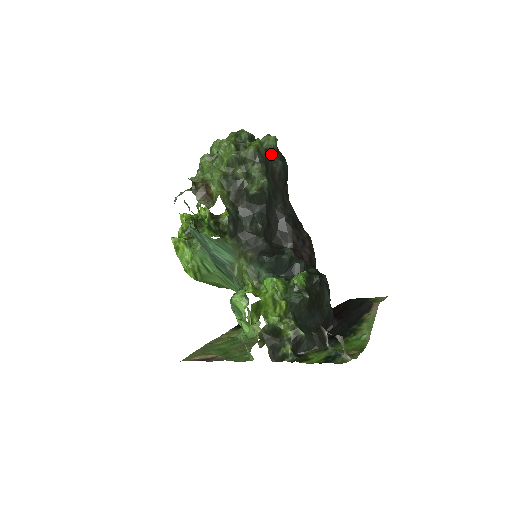
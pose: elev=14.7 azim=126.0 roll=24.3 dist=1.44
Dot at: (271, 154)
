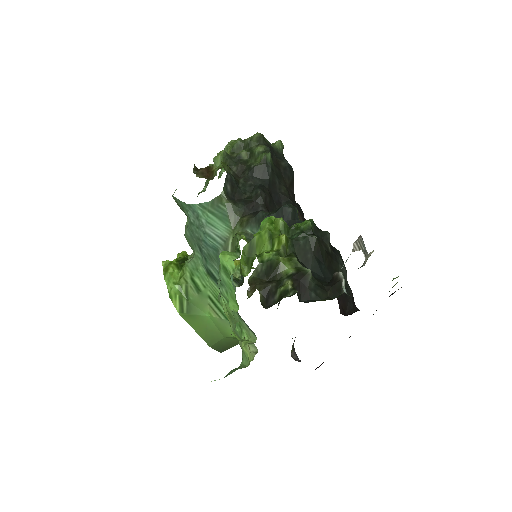
Dot at: (277, 153)
